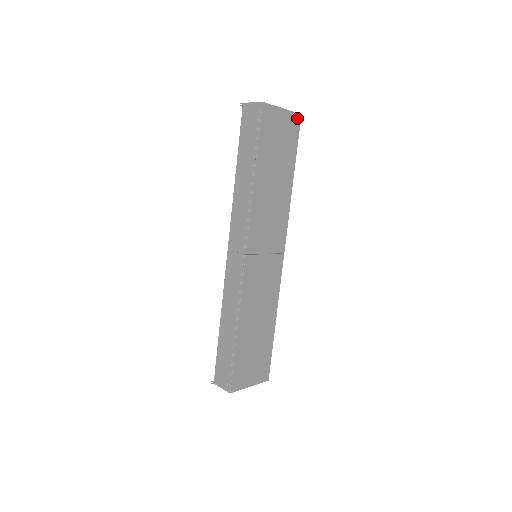
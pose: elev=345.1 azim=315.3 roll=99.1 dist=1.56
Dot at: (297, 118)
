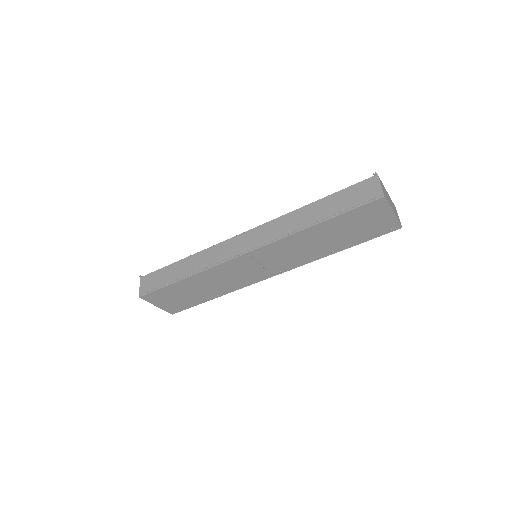
Dot at: (395, 227)
